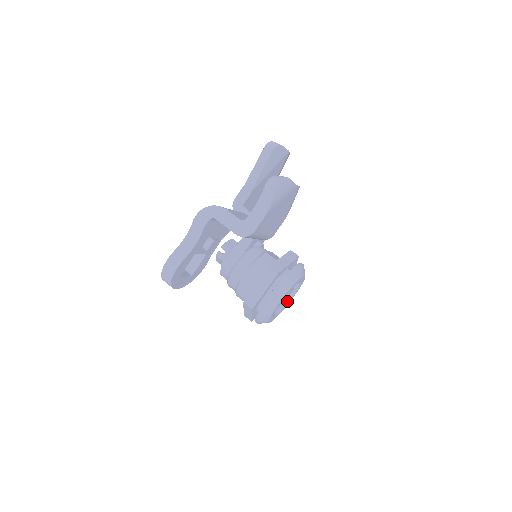
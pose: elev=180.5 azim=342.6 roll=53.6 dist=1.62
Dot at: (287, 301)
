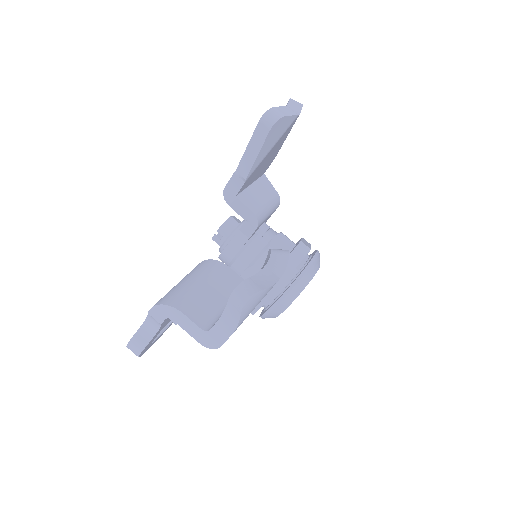
Dot at: occluded
